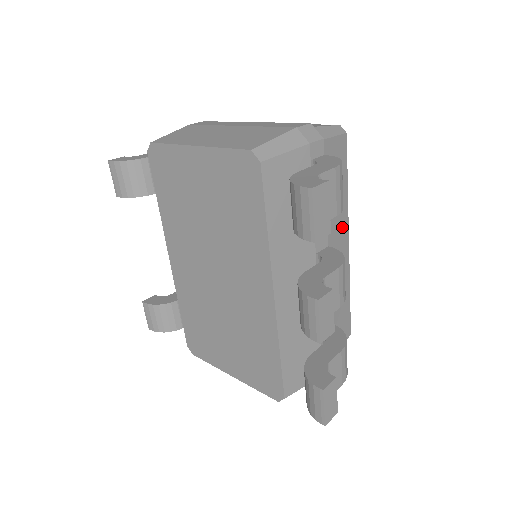
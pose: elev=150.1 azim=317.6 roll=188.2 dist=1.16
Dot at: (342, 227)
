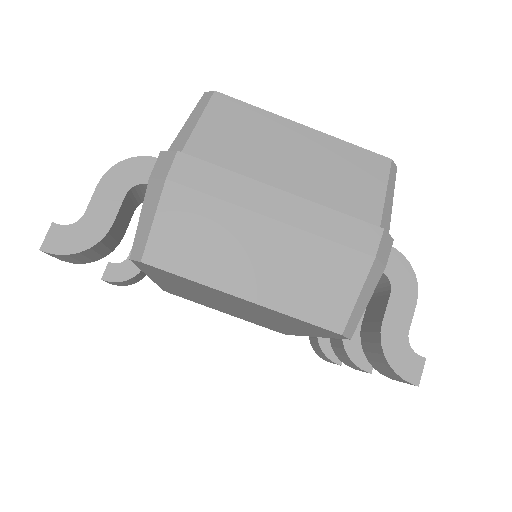
Dot at: occluded
